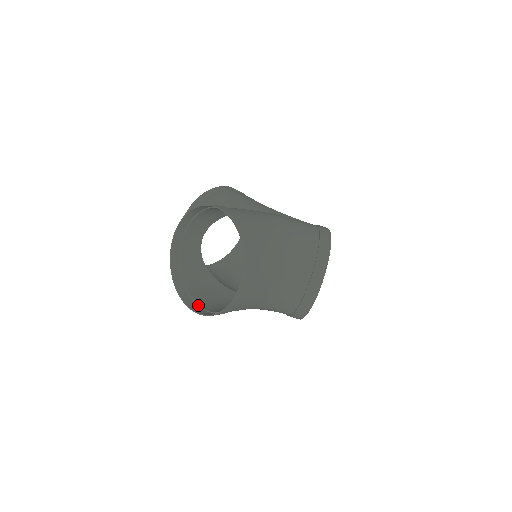
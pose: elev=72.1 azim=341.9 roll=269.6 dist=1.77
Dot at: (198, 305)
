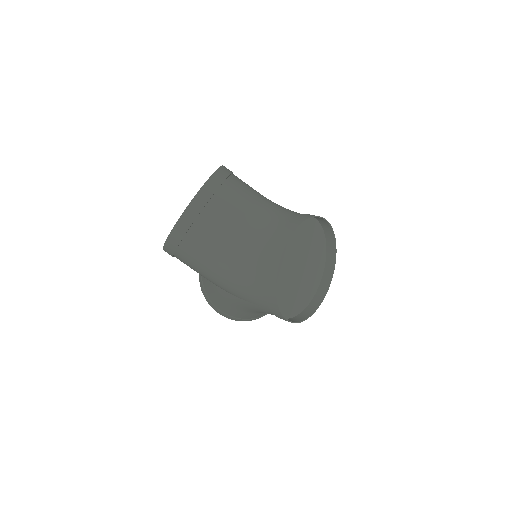
Dot at: occluded
